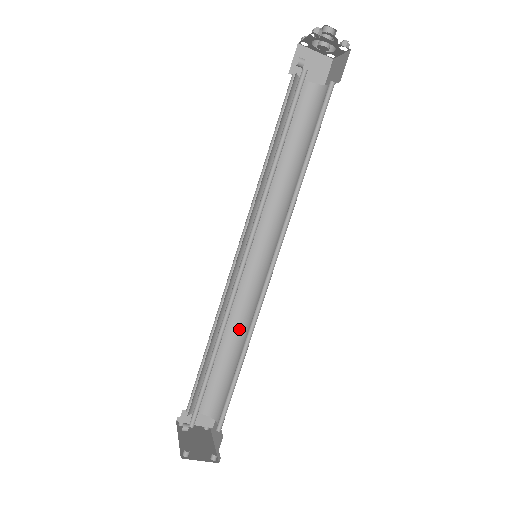
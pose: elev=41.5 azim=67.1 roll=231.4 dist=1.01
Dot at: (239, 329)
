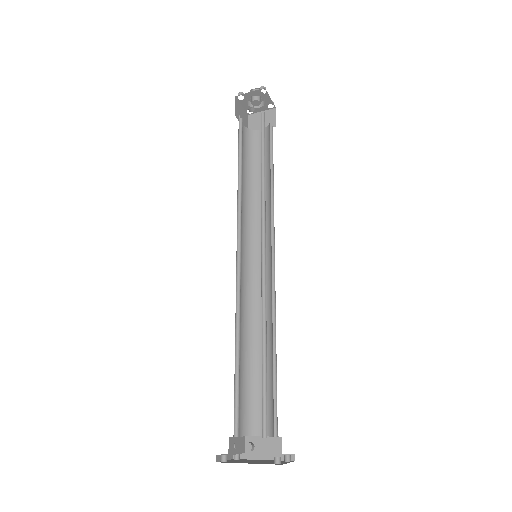
Dot at: (248, 332)
